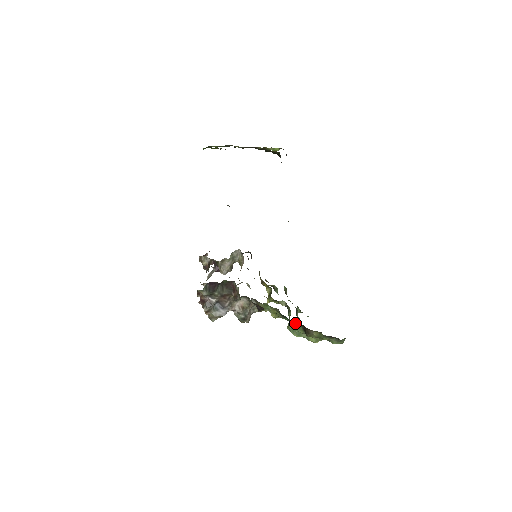
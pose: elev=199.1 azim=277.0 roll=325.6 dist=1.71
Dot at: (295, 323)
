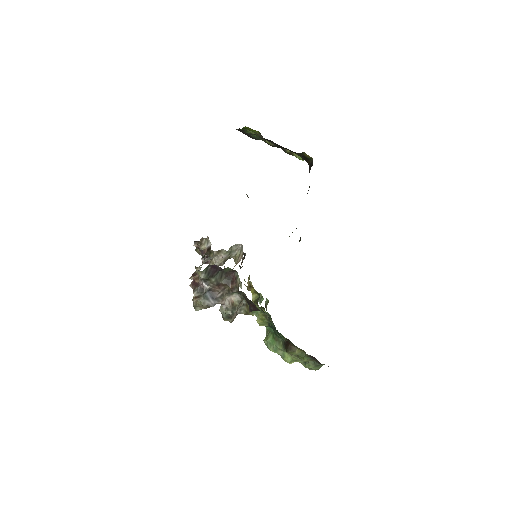
Dot at: (281, 335)
